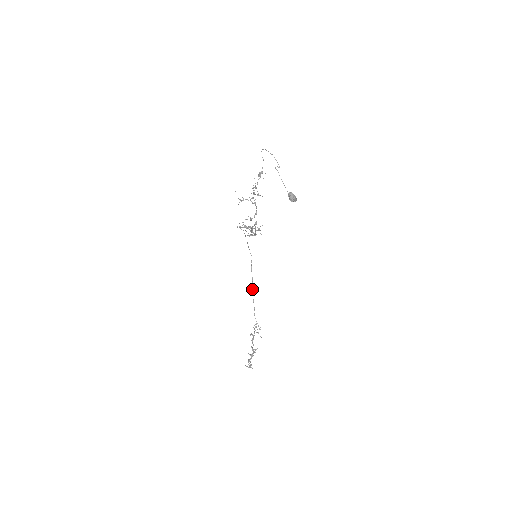
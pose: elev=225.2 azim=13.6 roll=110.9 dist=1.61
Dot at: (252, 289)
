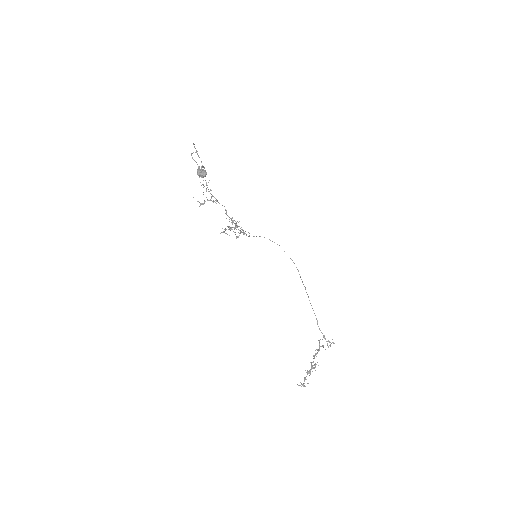
Dot at: occluded
